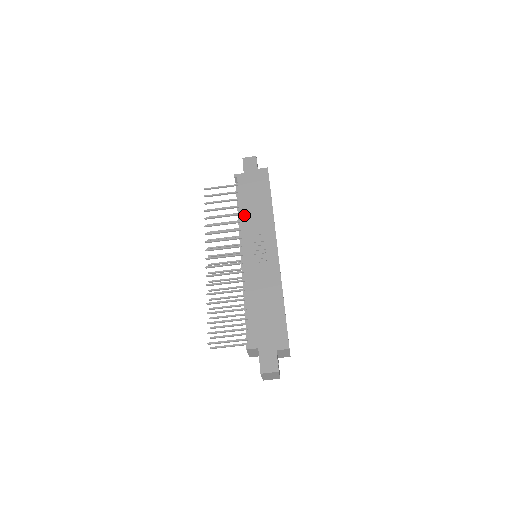
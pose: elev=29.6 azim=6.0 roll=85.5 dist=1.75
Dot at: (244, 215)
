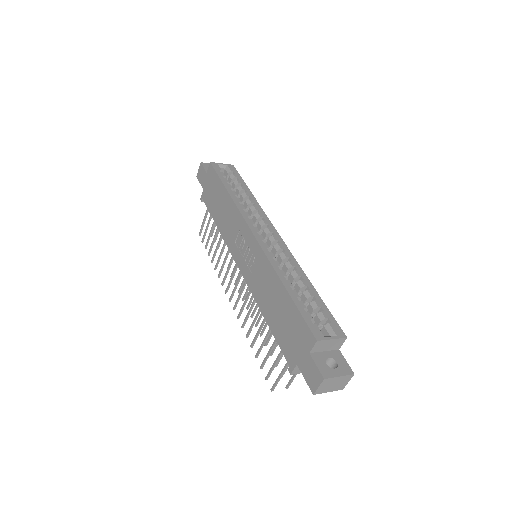
Dot at: (221, 229)
